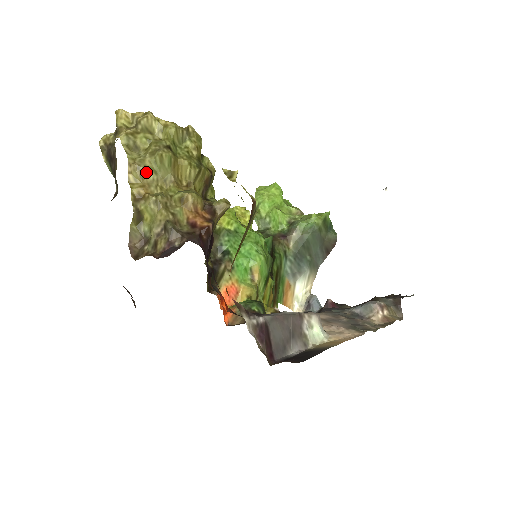
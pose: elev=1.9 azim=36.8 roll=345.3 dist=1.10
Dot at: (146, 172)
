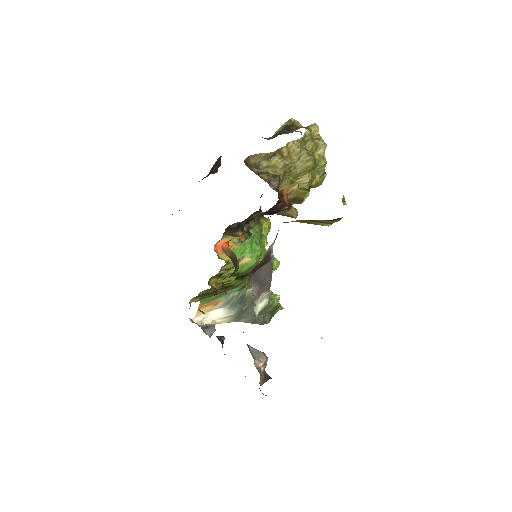
Dot at: (298, 153)
